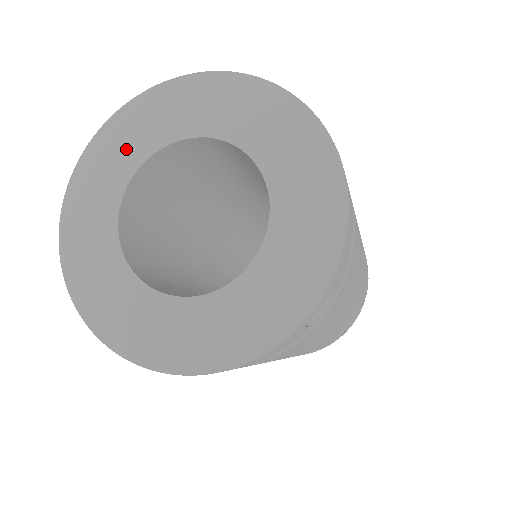
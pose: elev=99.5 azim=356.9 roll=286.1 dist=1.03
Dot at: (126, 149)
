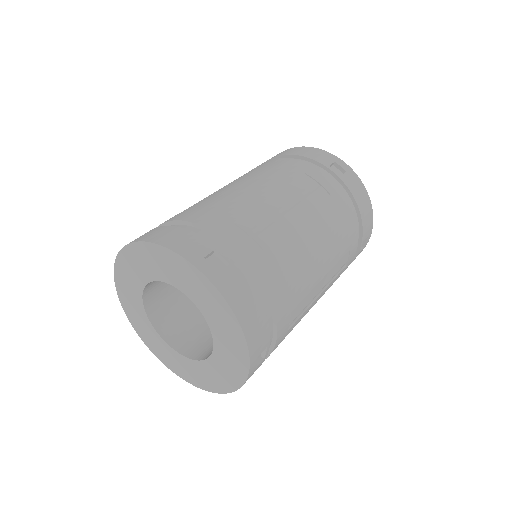
Dot at: (131, 286)
